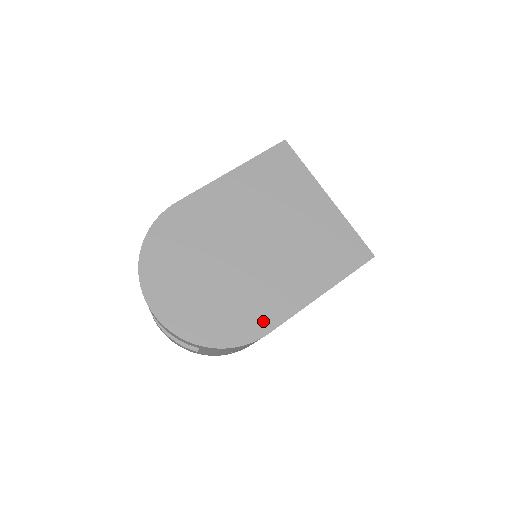
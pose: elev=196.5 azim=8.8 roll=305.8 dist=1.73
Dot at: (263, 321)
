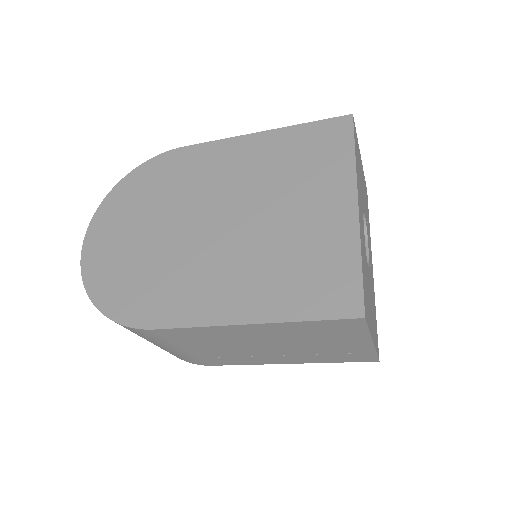
Dot at: (159, 311)
